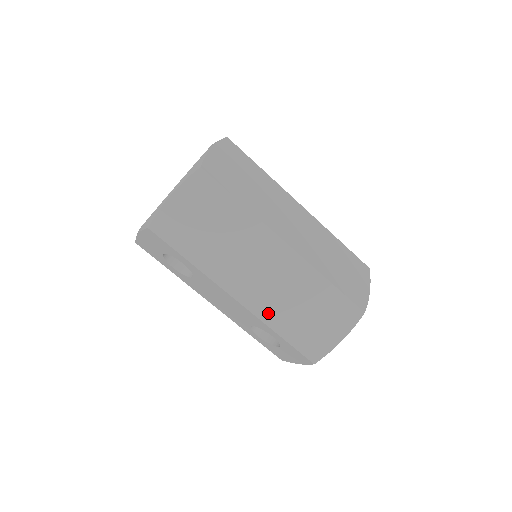
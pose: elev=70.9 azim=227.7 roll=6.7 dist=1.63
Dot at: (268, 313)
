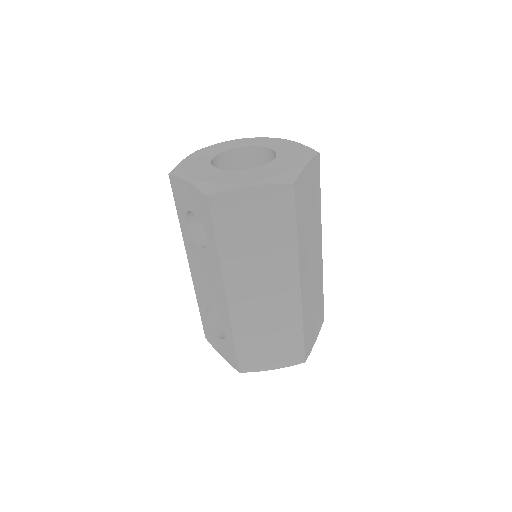
Dot at: (241, 320)
